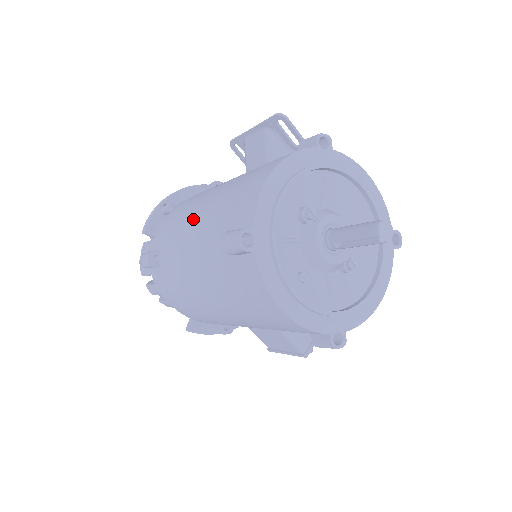
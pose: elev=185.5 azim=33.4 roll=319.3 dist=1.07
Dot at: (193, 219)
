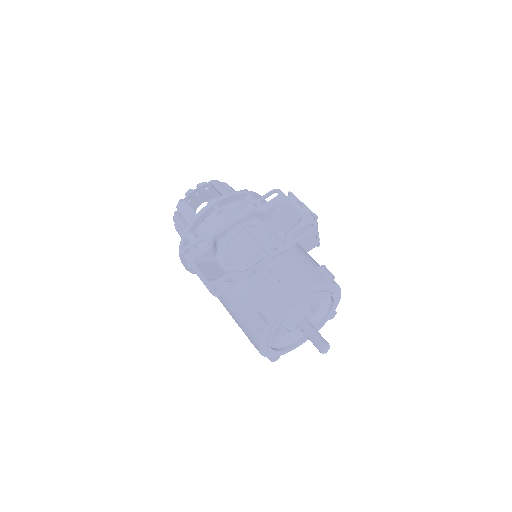
Dot at: occluded
